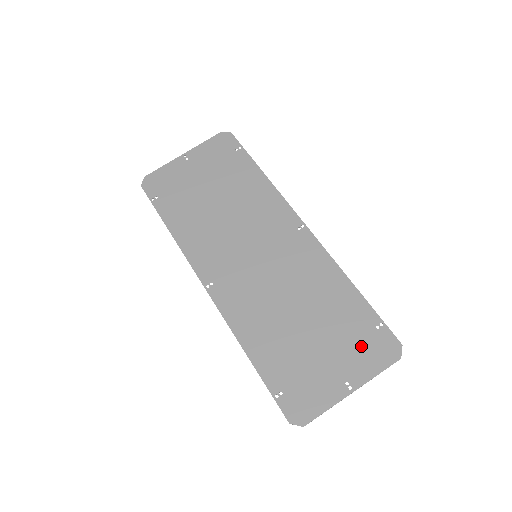
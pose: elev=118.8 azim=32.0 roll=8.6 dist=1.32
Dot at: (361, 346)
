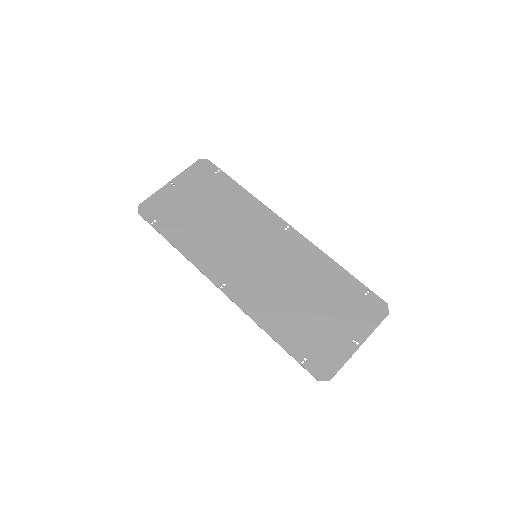
Dot at: (357, 310)
